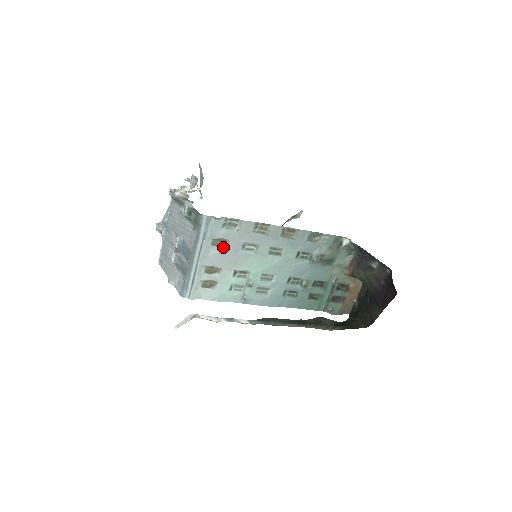
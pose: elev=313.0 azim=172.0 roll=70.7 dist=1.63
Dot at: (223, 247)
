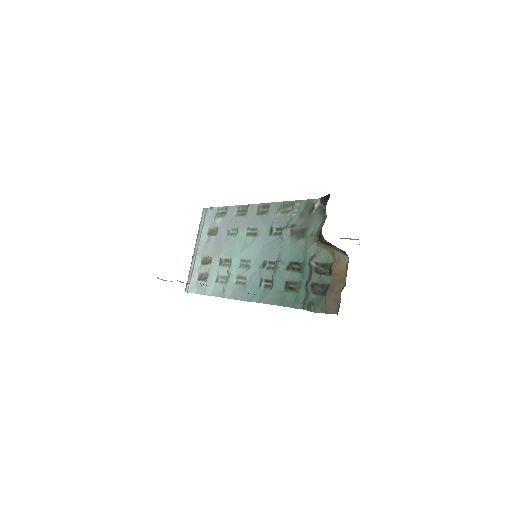
Dot at: (215, 236)
